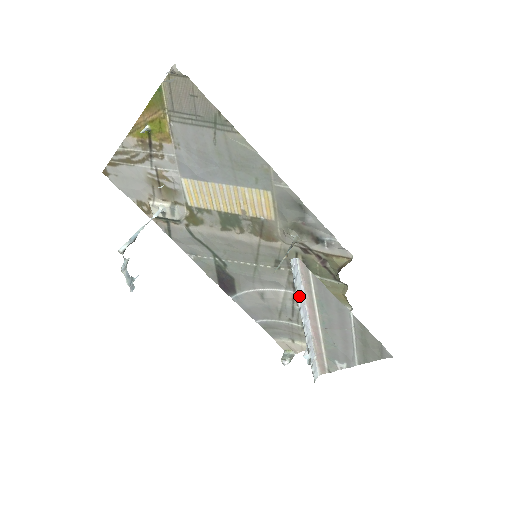
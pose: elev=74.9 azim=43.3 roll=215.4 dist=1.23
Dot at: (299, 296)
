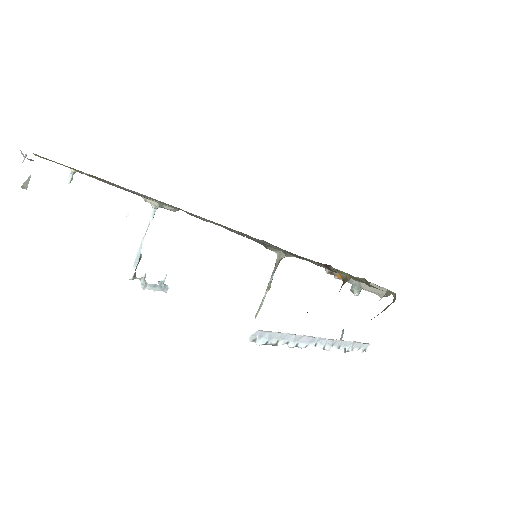
Dot at: (288, 341)
